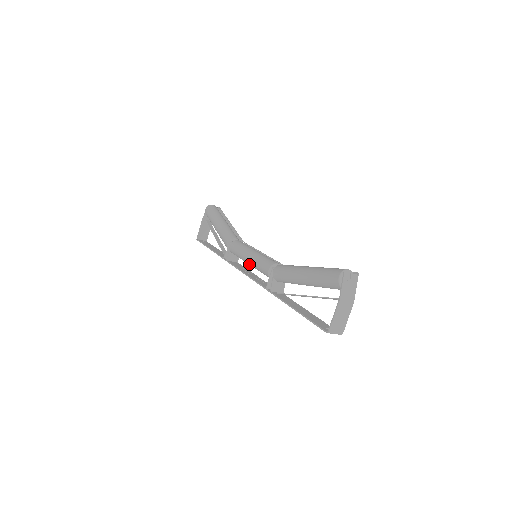
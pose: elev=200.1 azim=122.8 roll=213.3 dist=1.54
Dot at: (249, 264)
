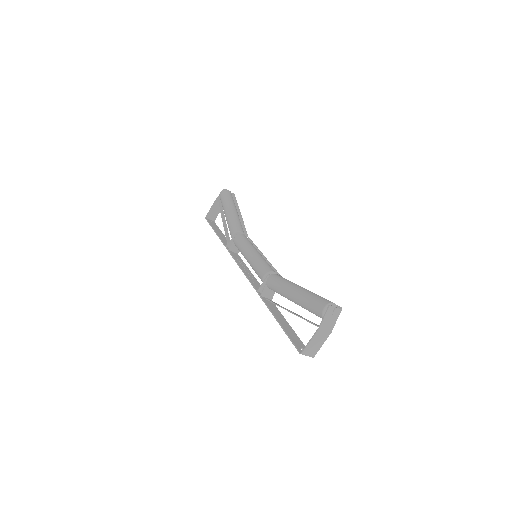
Dot at: (248, 262)
